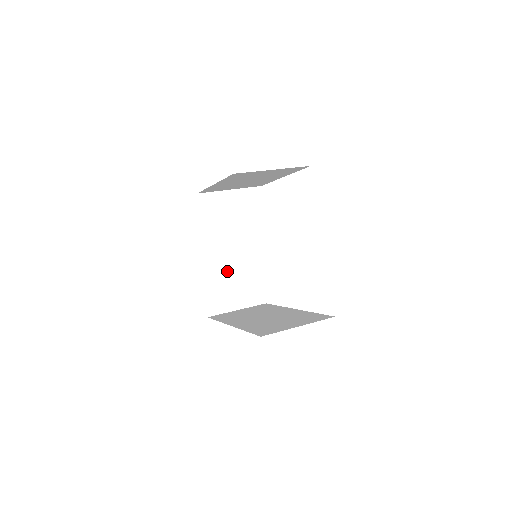
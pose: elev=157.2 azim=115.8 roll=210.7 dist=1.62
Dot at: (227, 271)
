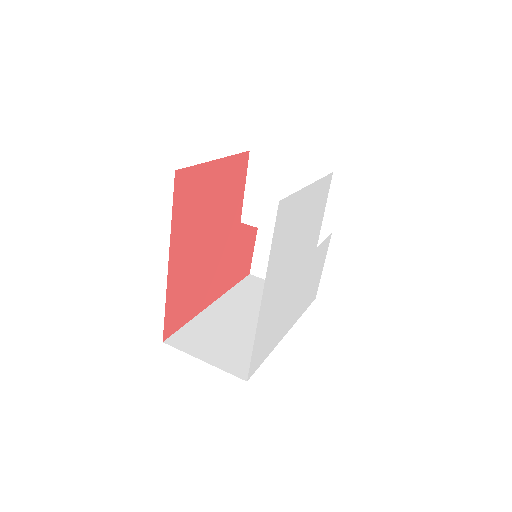
Dot at: occluded
